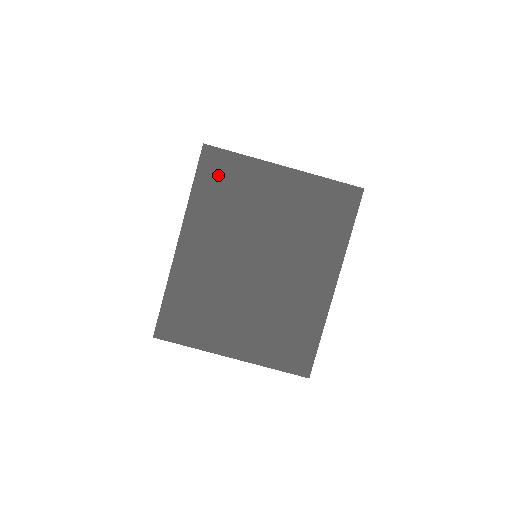
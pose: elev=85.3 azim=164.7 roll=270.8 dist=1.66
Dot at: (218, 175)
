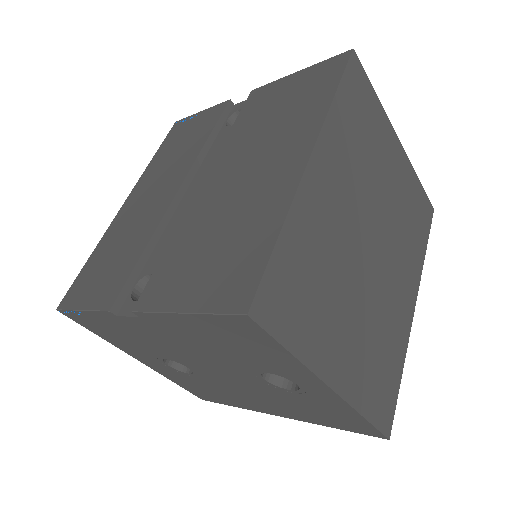
Dot at: (358, 100)
